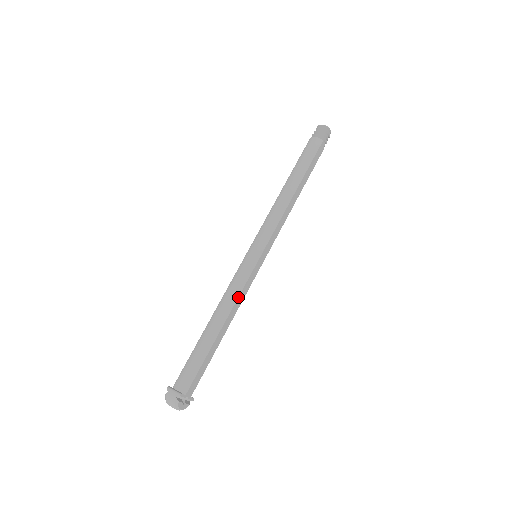
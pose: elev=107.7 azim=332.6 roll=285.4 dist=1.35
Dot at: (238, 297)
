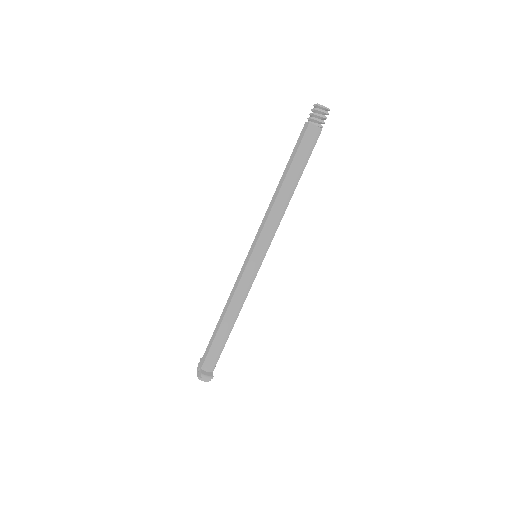
Dot at: occluded
